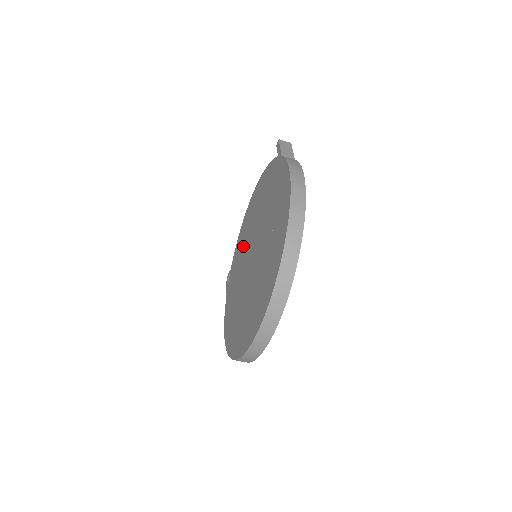
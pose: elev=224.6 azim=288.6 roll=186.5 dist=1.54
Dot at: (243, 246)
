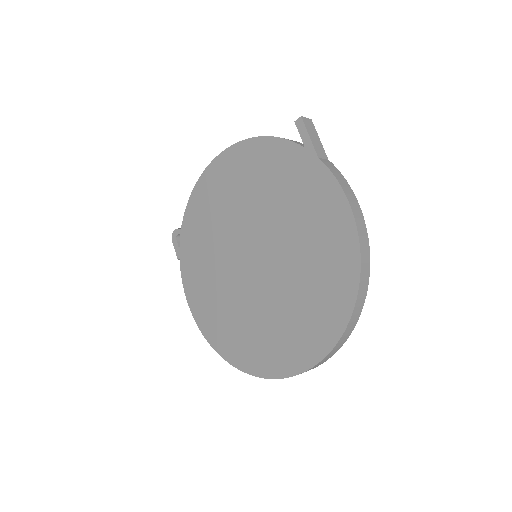
Dot at: (217, 221)
